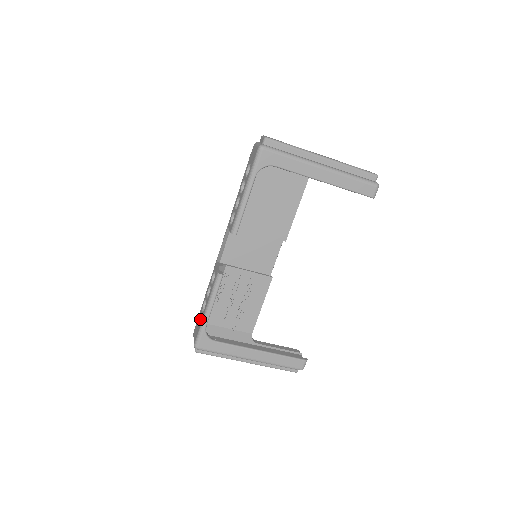
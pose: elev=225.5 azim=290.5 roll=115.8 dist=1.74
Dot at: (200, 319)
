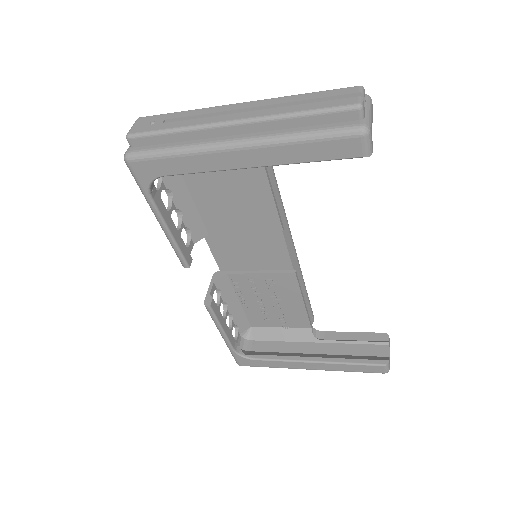
Dot at: (236, 329)
